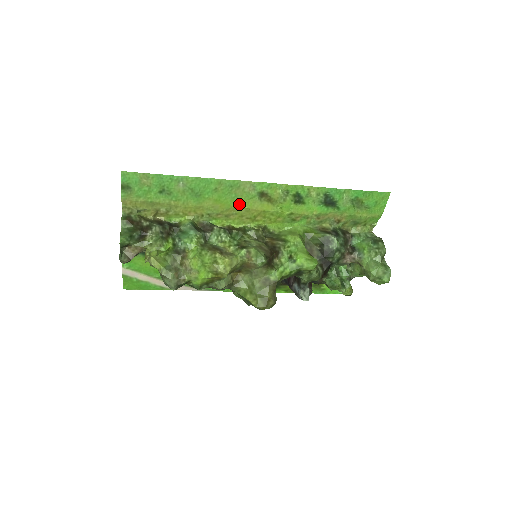
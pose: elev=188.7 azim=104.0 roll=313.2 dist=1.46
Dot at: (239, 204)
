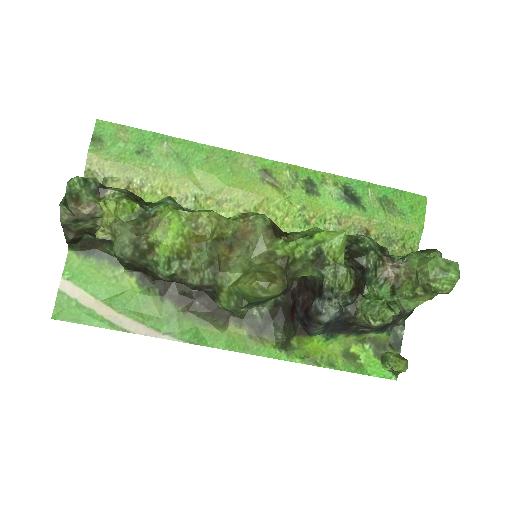
Dot at: (235, 184)
